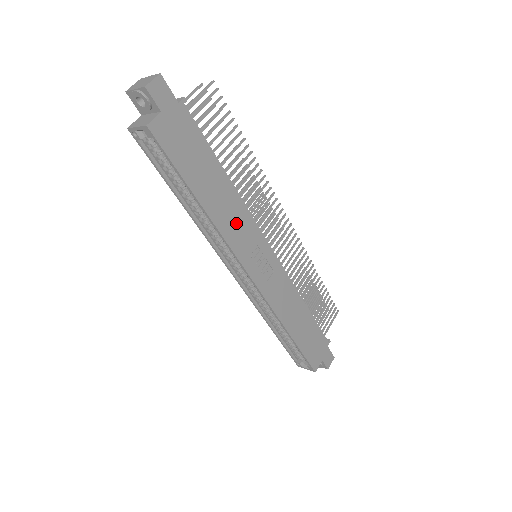
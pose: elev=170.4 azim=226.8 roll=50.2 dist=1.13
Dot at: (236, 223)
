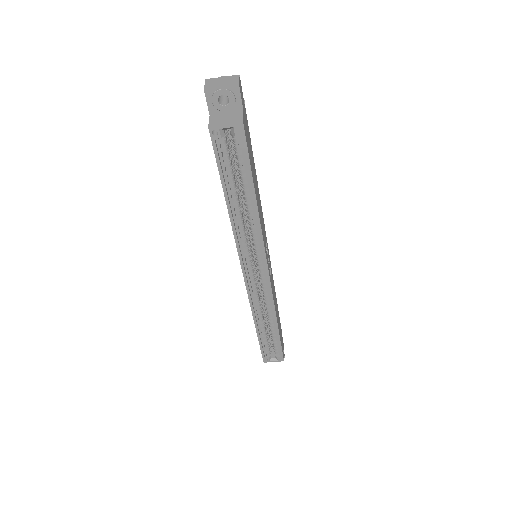
Dot at: (262, 222)
